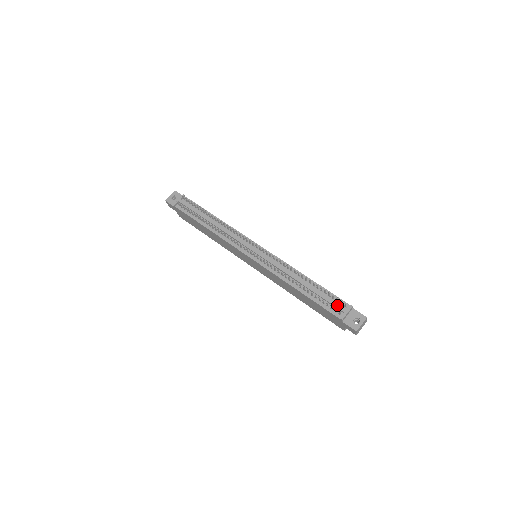
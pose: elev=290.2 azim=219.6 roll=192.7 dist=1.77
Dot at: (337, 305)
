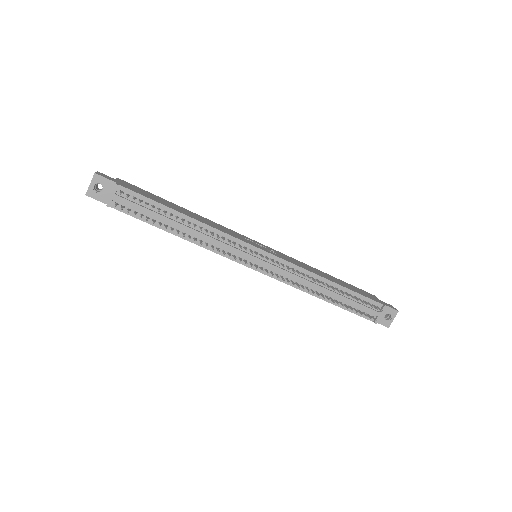
Dot at: (370, 310)
